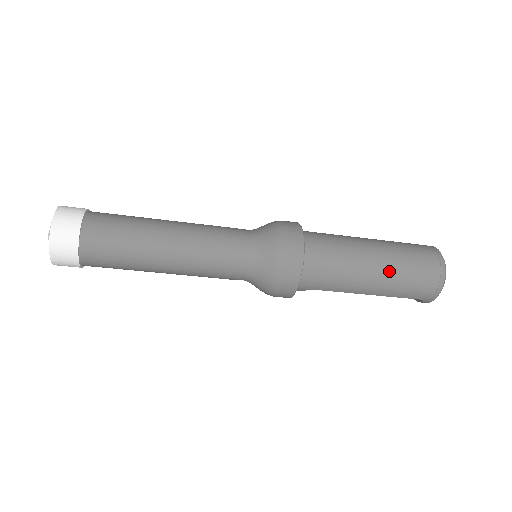
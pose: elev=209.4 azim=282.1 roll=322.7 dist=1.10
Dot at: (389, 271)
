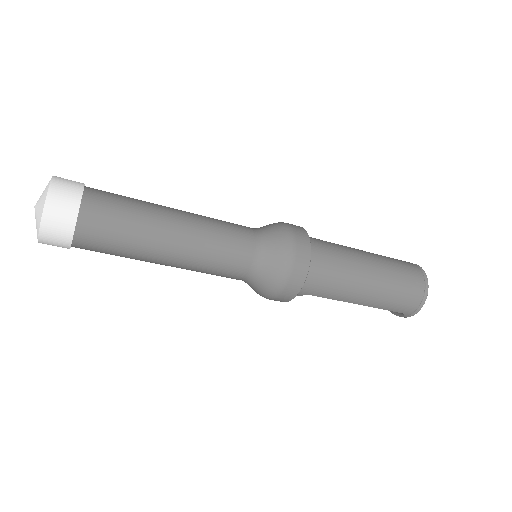
Dot at: (382, 282)
